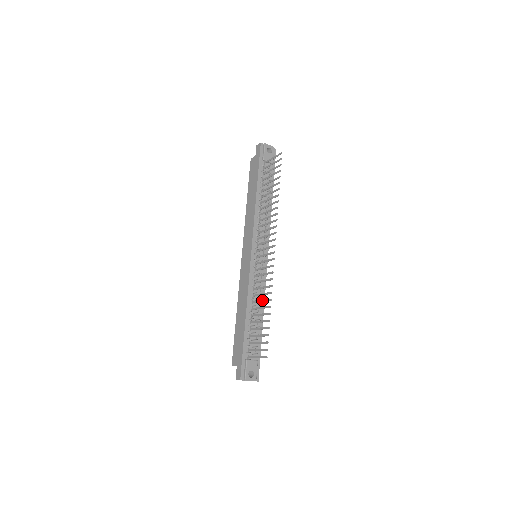
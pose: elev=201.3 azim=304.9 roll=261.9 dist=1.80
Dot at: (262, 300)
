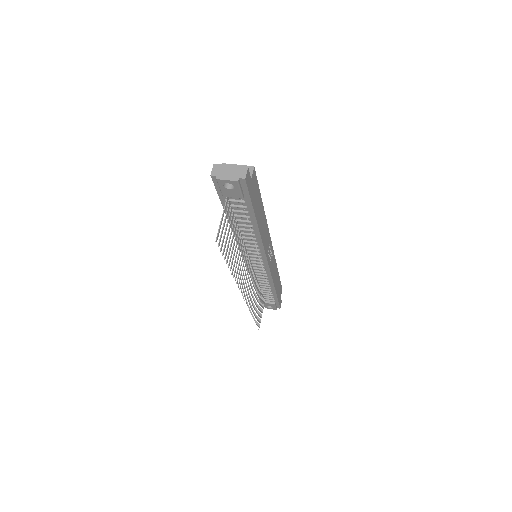
Dot at: (254, 299)
